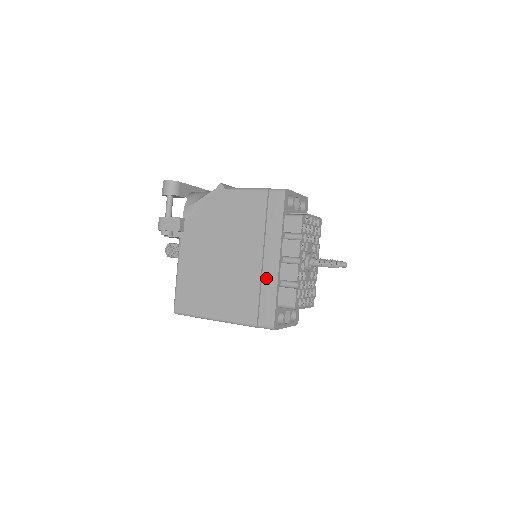
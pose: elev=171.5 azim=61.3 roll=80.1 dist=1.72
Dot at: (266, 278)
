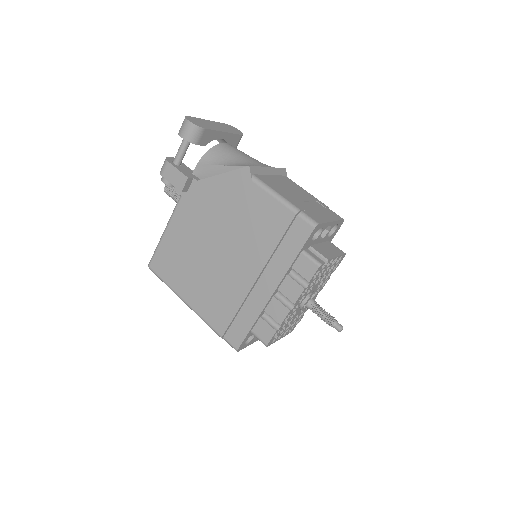
Dot at: (251, 302)
